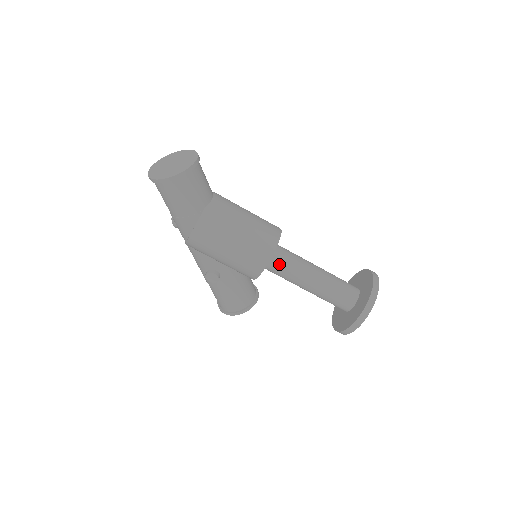
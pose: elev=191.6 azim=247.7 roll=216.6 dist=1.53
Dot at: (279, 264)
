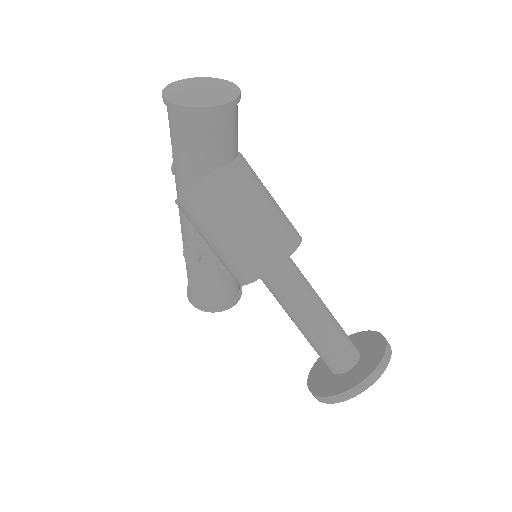
Dot at: (278, 281)
